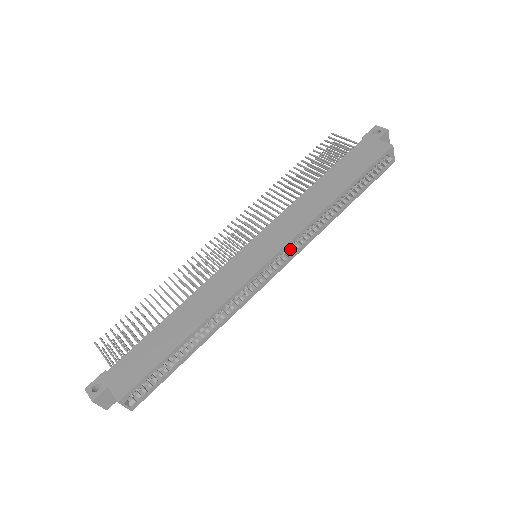
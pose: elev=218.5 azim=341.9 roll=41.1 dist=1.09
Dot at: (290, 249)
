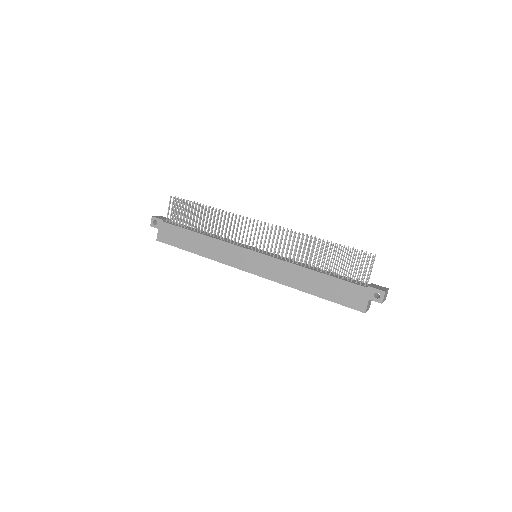
Dot at: occluded
